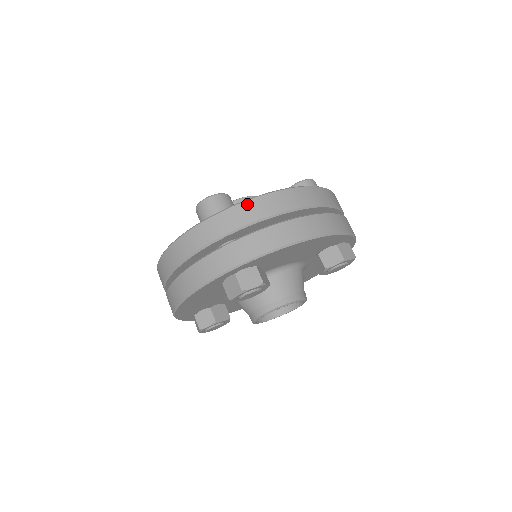
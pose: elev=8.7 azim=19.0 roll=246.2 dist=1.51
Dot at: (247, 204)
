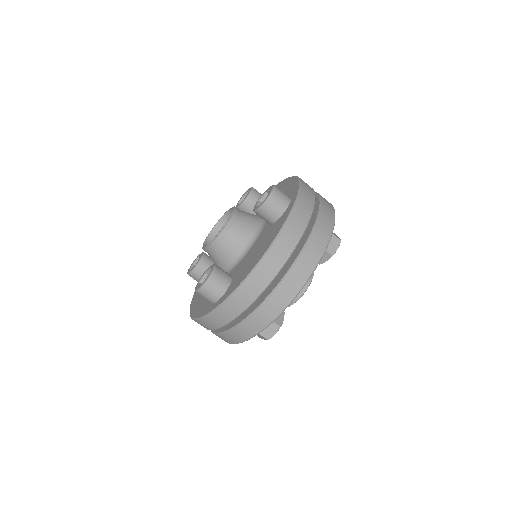
Dot at: (237, 294)
